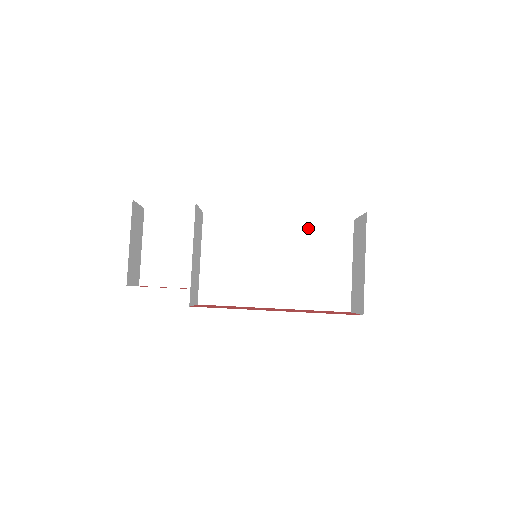
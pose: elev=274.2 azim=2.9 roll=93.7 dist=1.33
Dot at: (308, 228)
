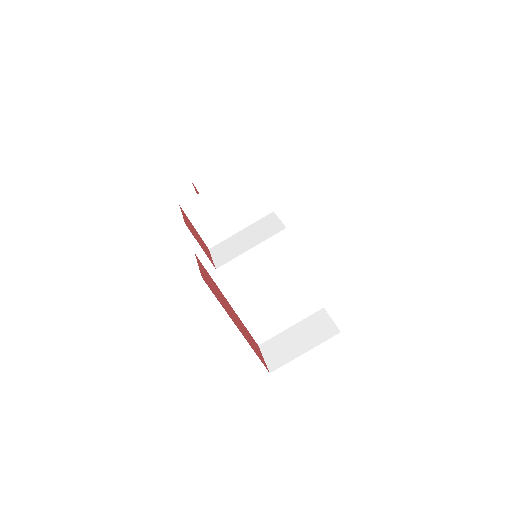
Dot at: (302, 285)
